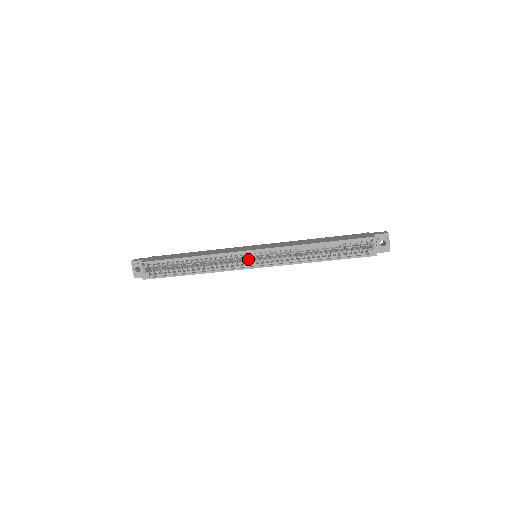
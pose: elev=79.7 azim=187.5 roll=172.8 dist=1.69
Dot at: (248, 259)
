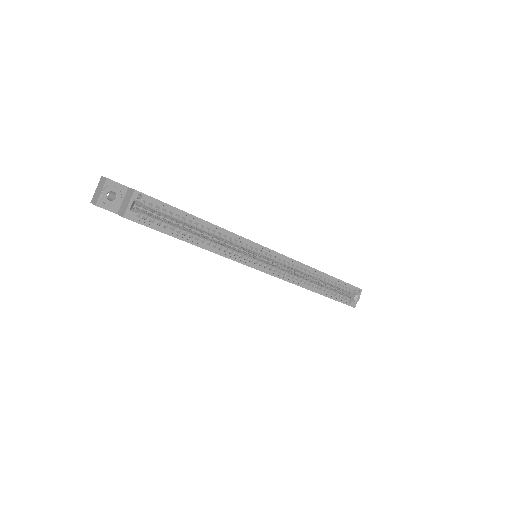
Dot at: (256, 257)
